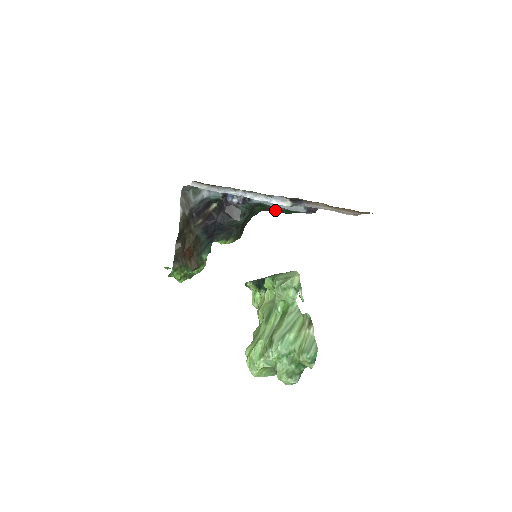
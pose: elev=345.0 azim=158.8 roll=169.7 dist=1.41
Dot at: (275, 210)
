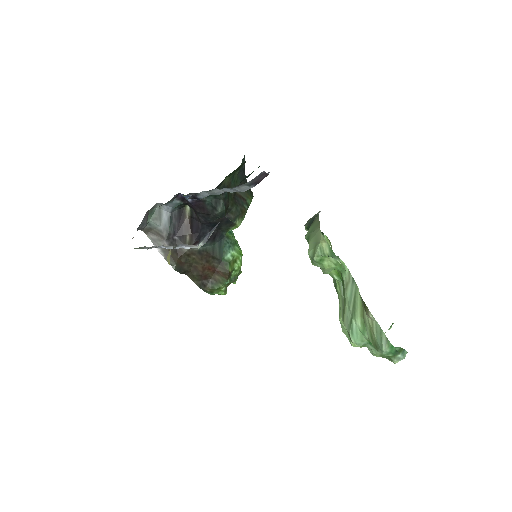
Dot at: occluded
